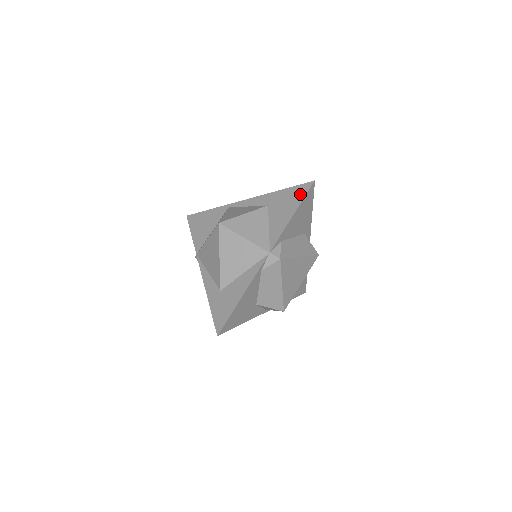
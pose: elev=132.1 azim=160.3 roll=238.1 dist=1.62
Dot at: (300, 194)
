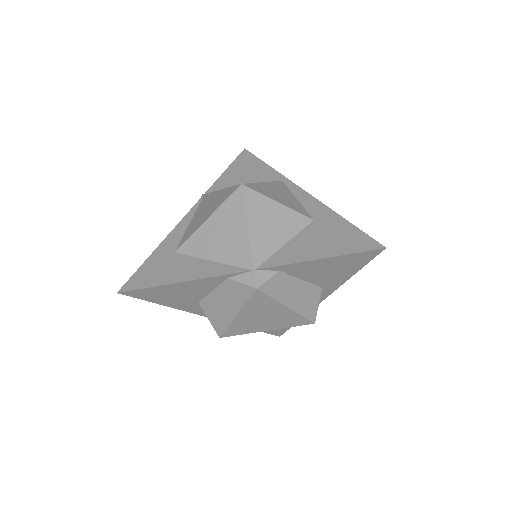
Dot at: (355, 245)
